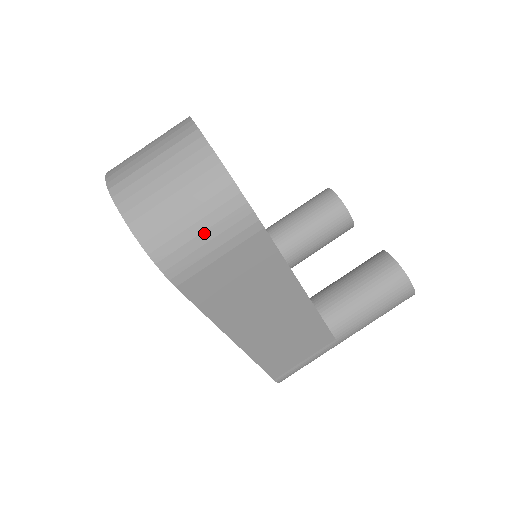
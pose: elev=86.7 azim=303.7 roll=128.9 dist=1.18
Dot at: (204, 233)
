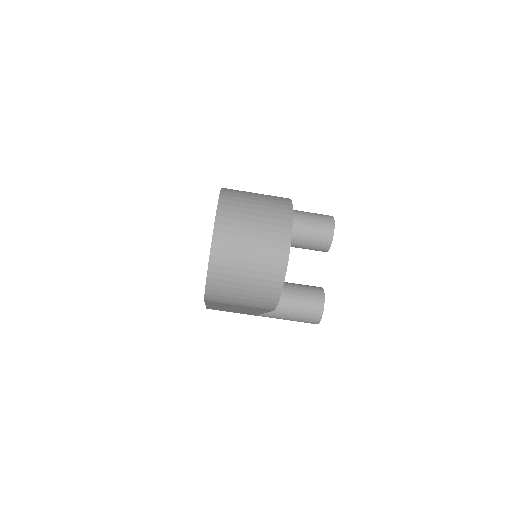
Dot at: (243, 299)
